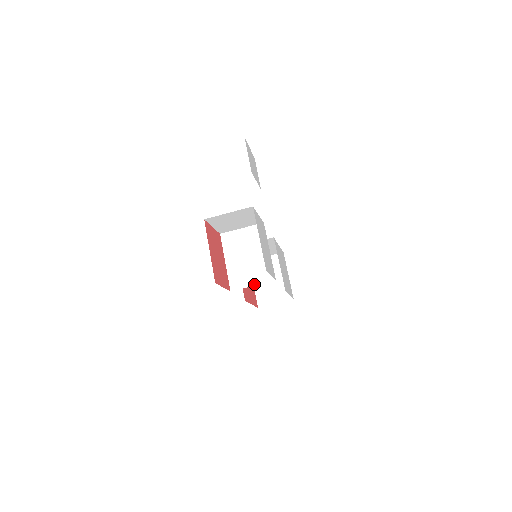
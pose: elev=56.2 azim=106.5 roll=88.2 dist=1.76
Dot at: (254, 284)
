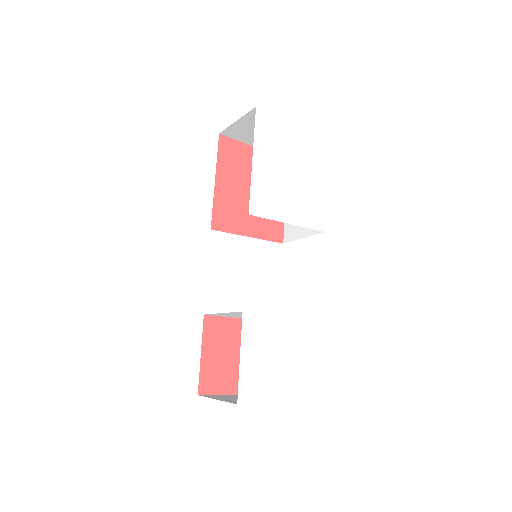
Dot at: occluded
